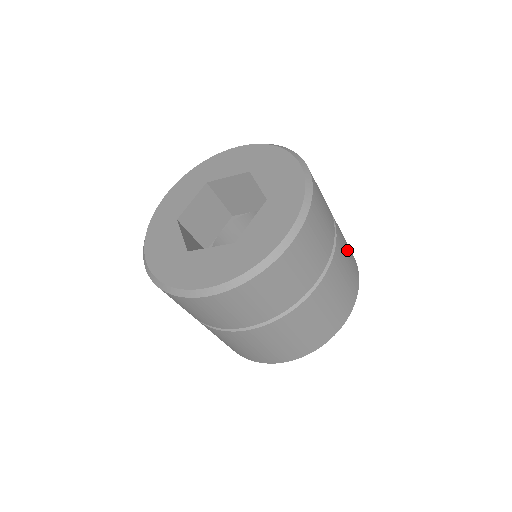
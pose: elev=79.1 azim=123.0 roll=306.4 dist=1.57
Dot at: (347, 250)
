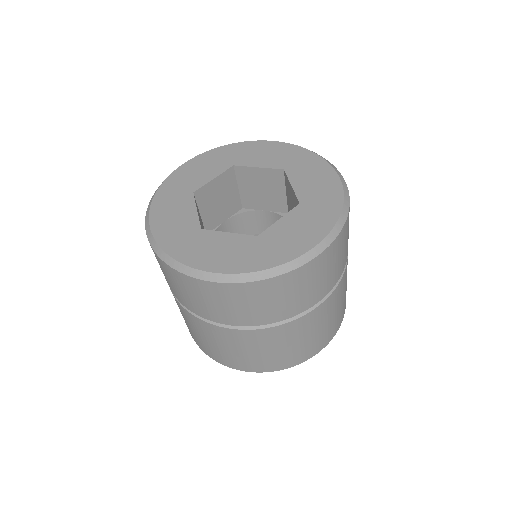
Dot at: occluded
